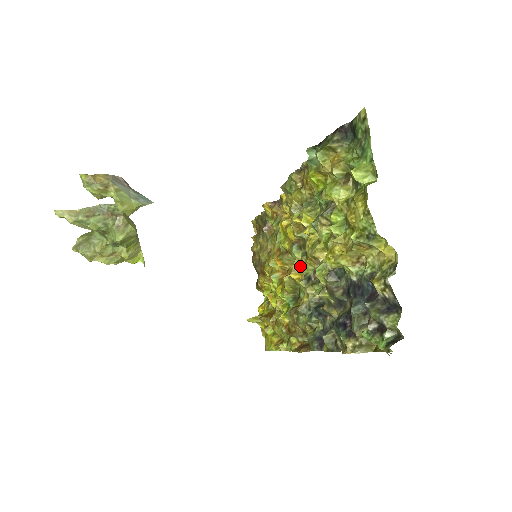
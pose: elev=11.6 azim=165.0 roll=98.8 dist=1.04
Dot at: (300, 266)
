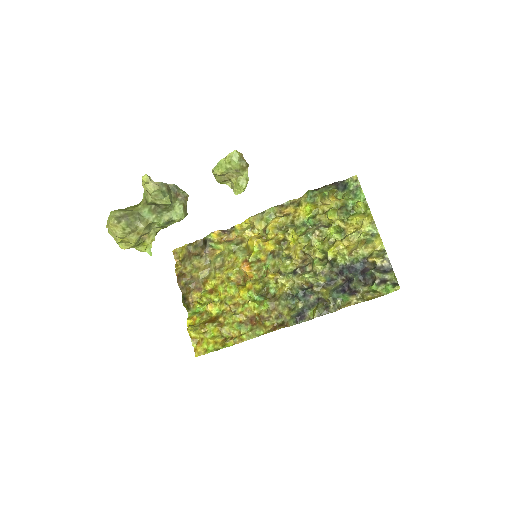
Dot at: (283, 266)
